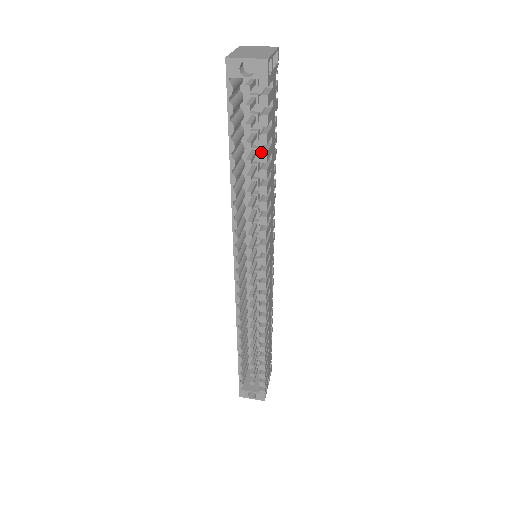
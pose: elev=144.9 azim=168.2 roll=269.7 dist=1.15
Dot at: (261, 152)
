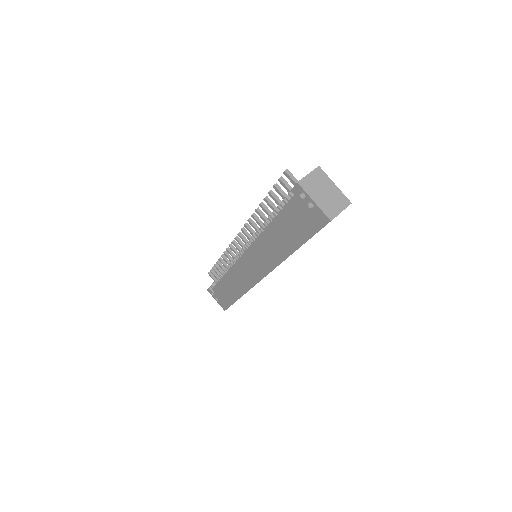
Dot at: occluded
